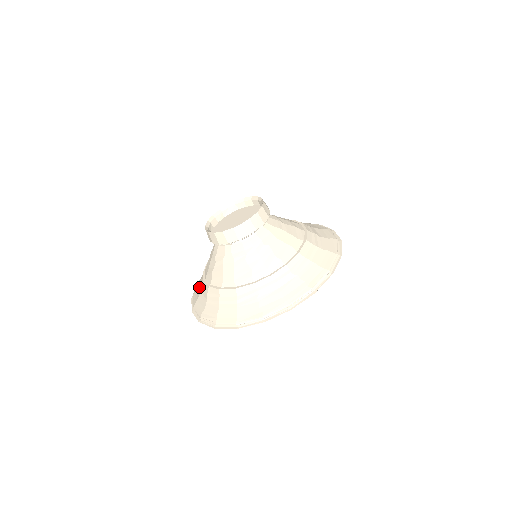
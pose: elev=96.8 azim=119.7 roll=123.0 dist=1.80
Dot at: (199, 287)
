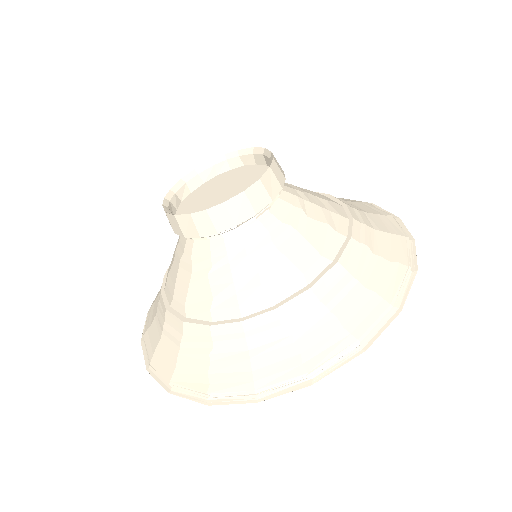
Dot at: (220, 360)
